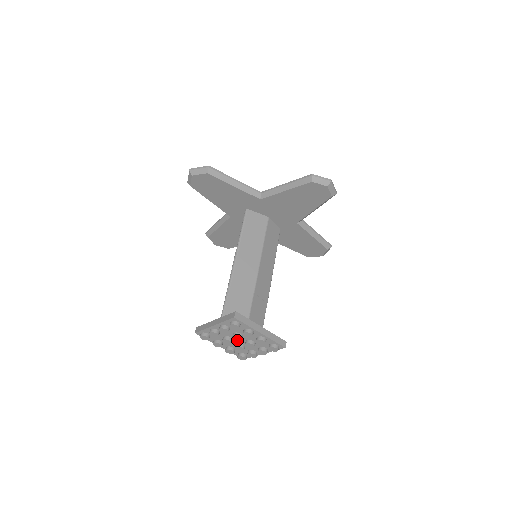
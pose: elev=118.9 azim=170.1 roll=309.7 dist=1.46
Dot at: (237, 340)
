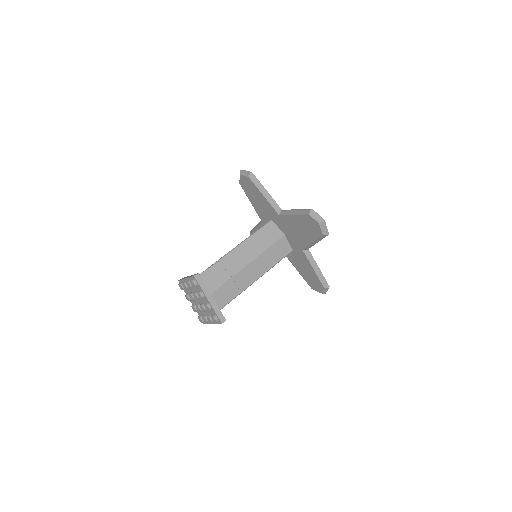
Dot at: (196, 298)
